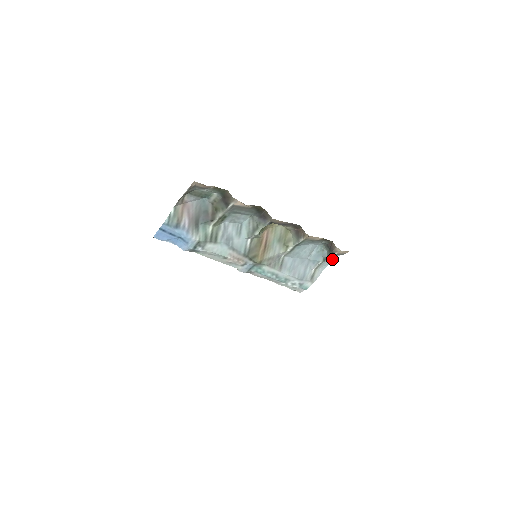
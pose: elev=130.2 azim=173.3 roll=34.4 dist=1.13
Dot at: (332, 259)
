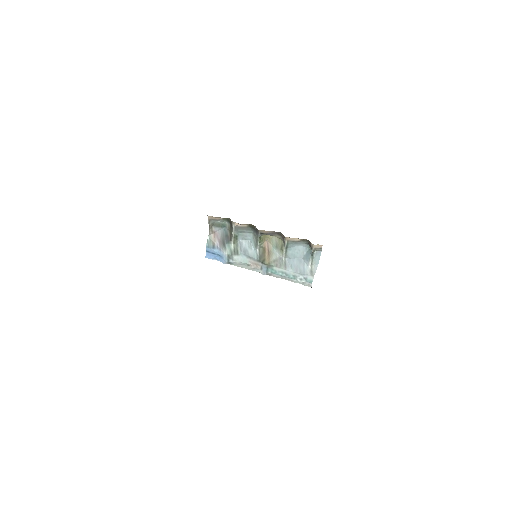
Dot at: (319, 255)
